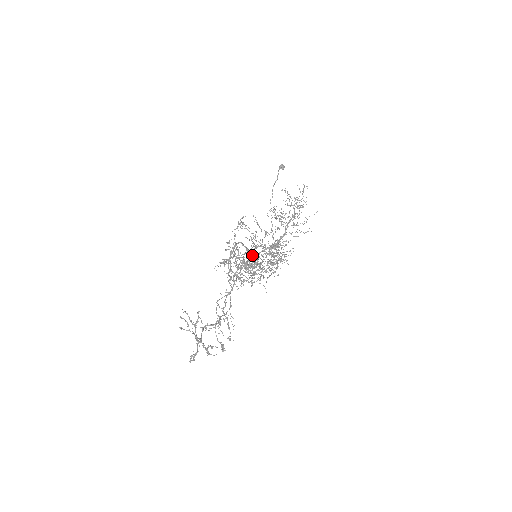
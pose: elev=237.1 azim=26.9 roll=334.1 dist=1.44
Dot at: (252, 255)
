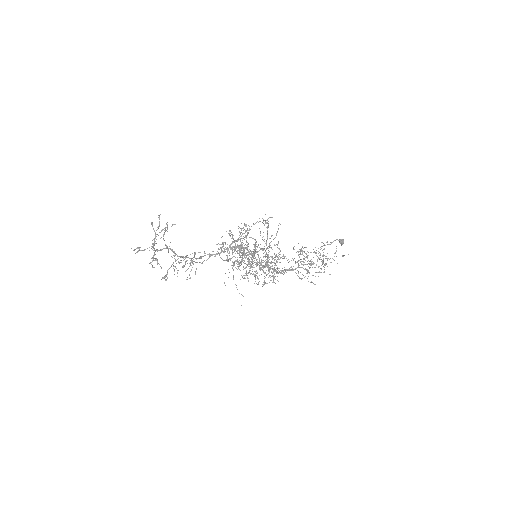
Dot at: occluded
